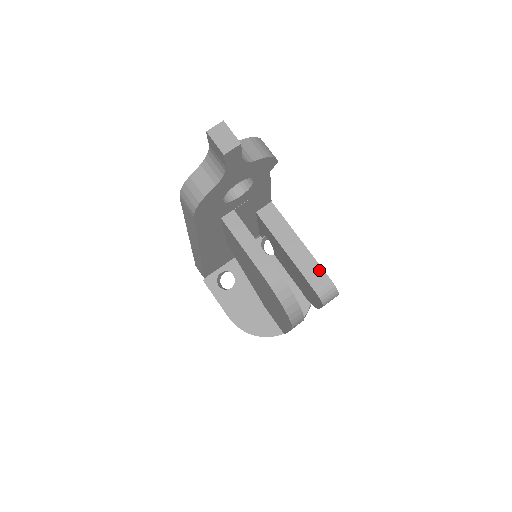
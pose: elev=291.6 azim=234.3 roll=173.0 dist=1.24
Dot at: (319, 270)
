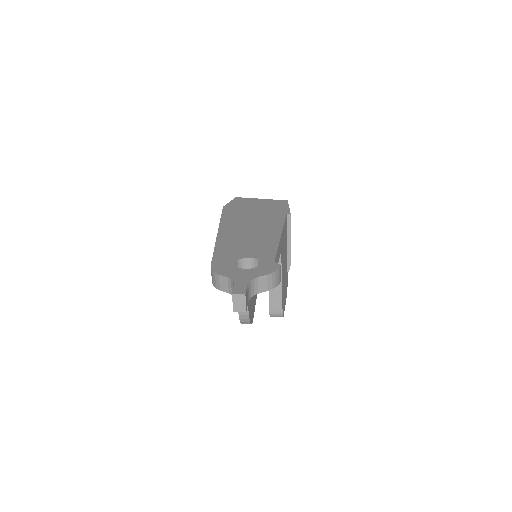
Dot at: (280, 304)
